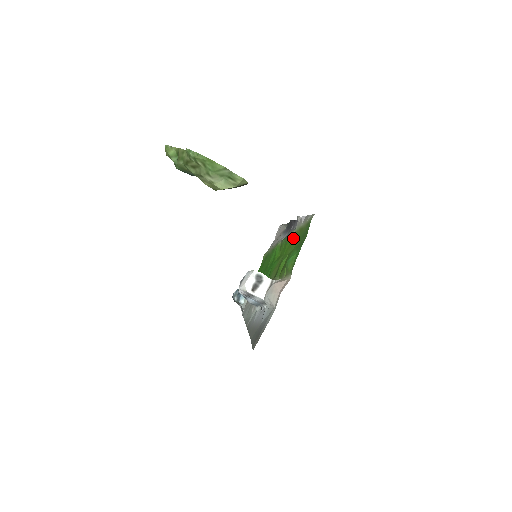
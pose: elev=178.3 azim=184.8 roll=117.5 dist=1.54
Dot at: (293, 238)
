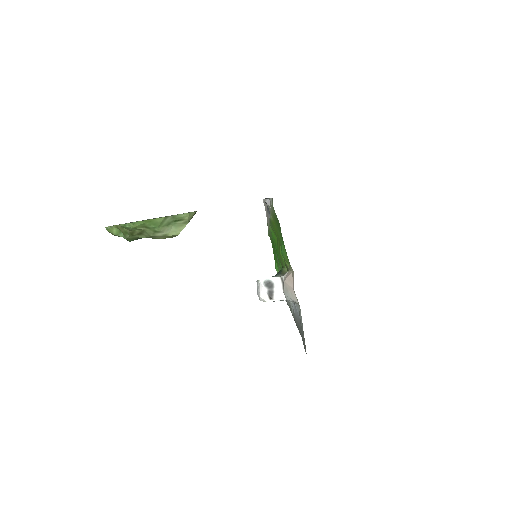
Dot at: (274, 223)
